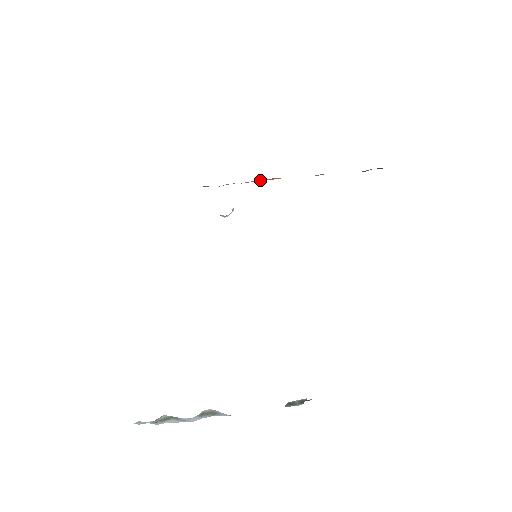
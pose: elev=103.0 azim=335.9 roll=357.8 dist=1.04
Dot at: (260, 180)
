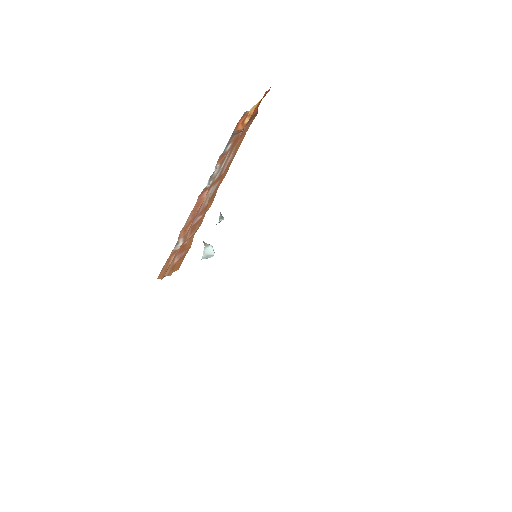
Dot at: (195, 206)
